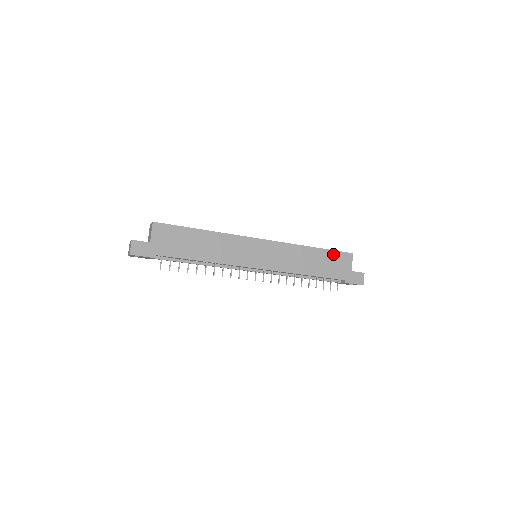
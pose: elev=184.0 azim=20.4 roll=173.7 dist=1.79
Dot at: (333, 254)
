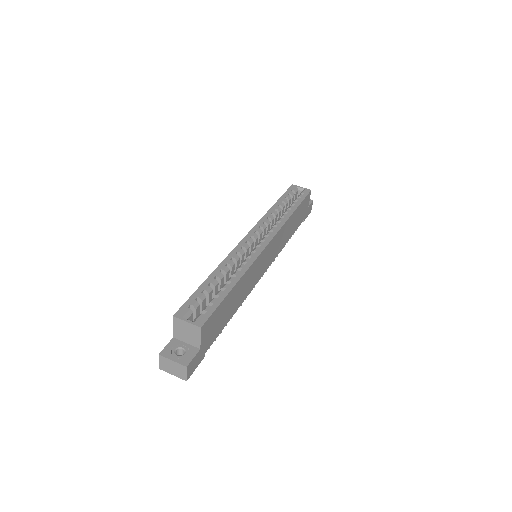
Dot at: (303, 204)
